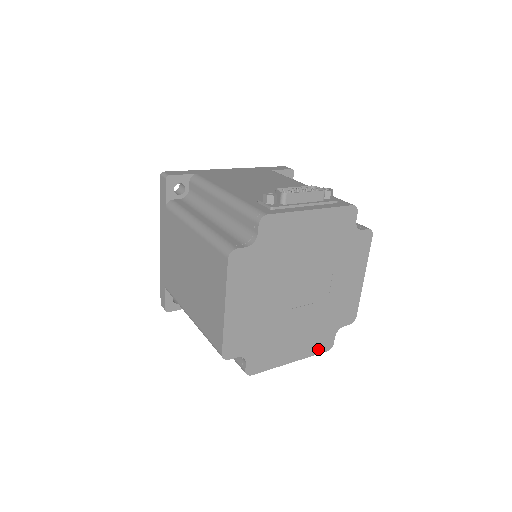
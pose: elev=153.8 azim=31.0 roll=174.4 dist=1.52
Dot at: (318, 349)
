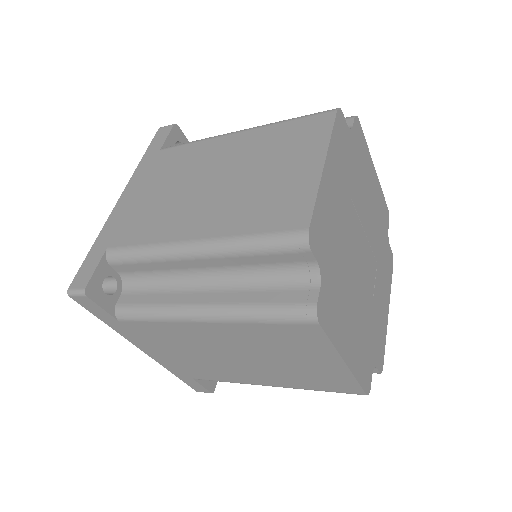
Dot at: (362, 377)
